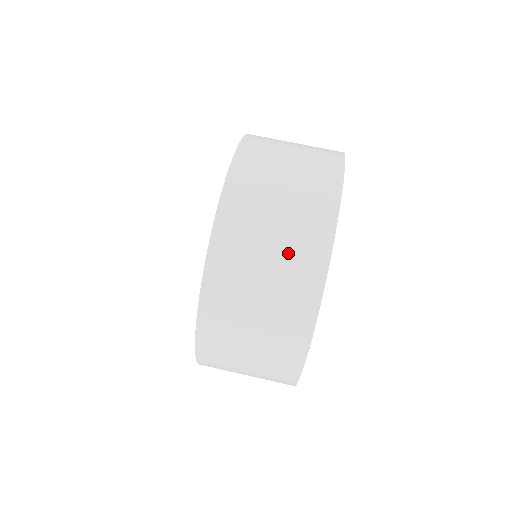
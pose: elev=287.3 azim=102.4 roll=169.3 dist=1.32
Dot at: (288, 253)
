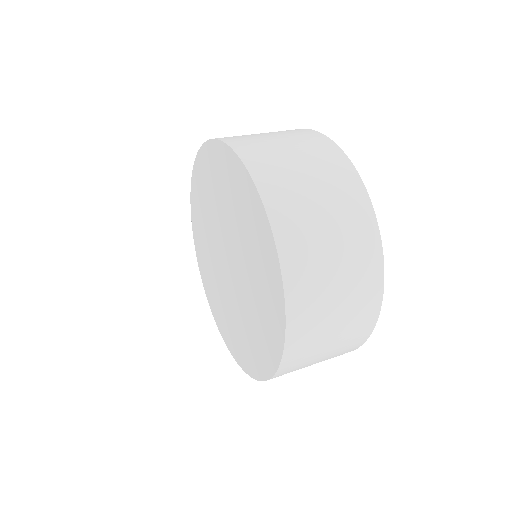
Dot at: (350, 261)
